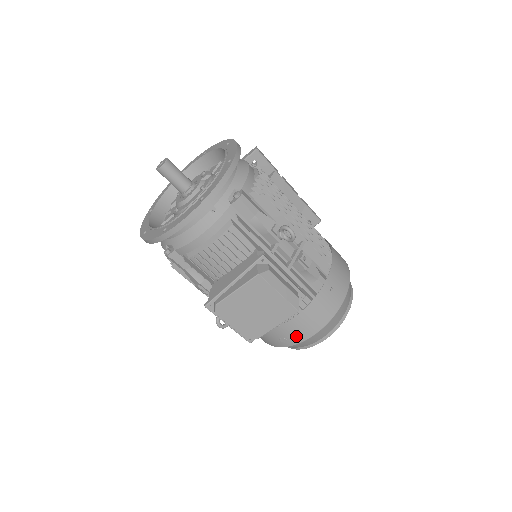
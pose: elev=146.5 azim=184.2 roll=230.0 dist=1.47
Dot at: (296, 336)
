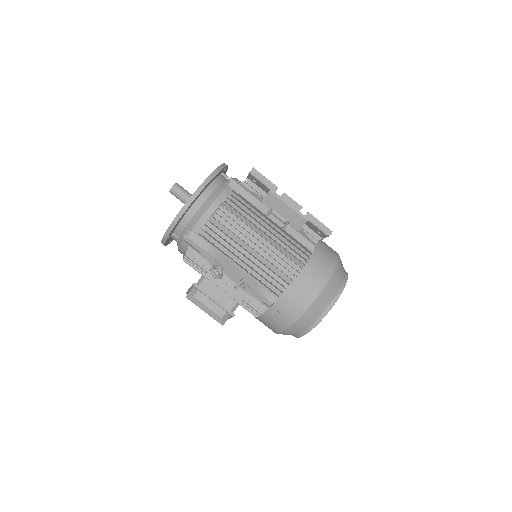
Dot at: occluded
